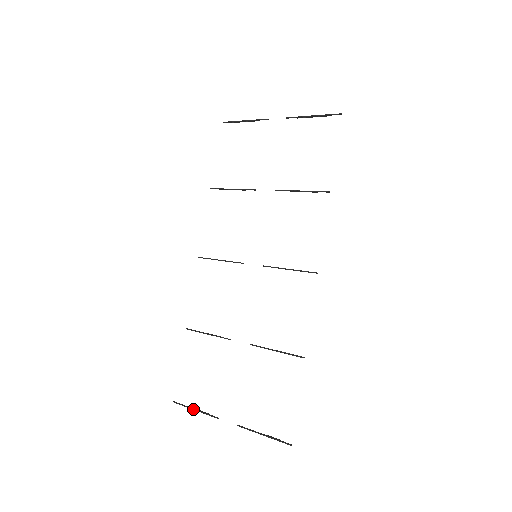
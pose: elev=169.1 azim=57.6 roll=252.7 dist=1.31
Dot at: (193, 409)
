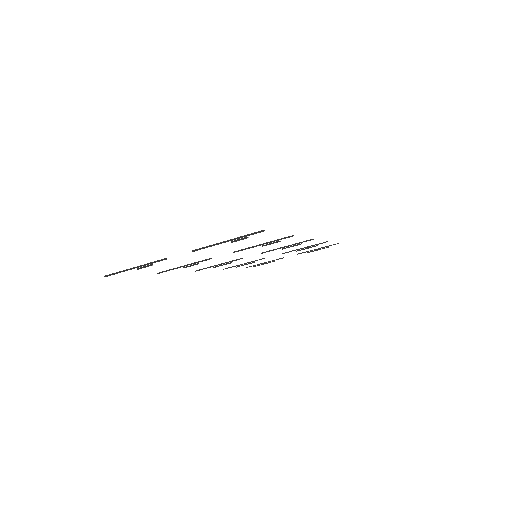
Dot at: (132, 268)
